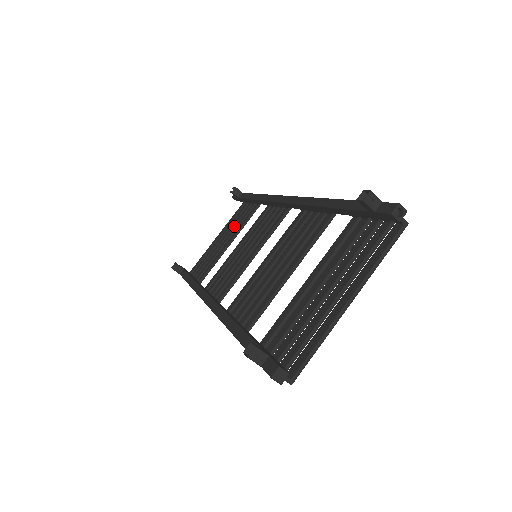
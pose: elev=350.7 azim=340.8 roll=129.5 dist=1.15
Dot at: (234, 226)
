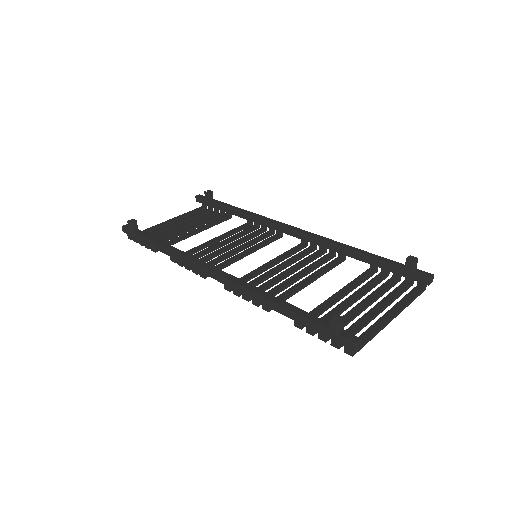
Dot at: (198, 221)
